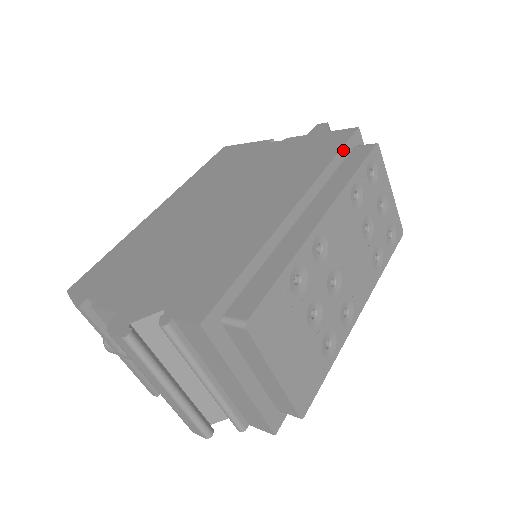
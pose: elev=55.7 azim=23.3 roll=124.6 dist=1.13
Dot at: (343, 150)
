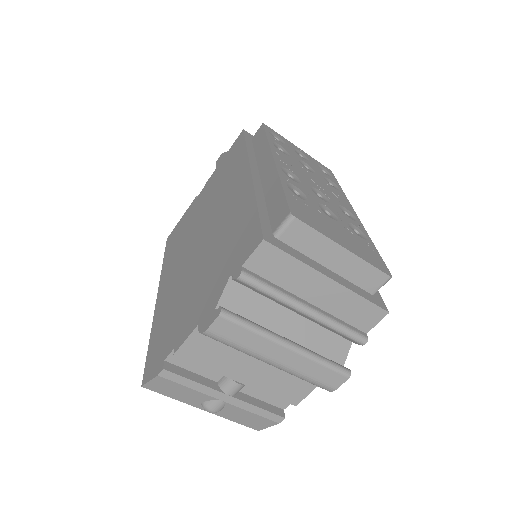
Dot at: (247, 141)
